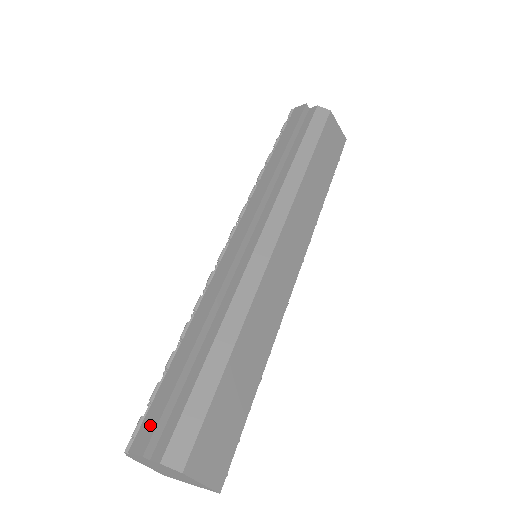
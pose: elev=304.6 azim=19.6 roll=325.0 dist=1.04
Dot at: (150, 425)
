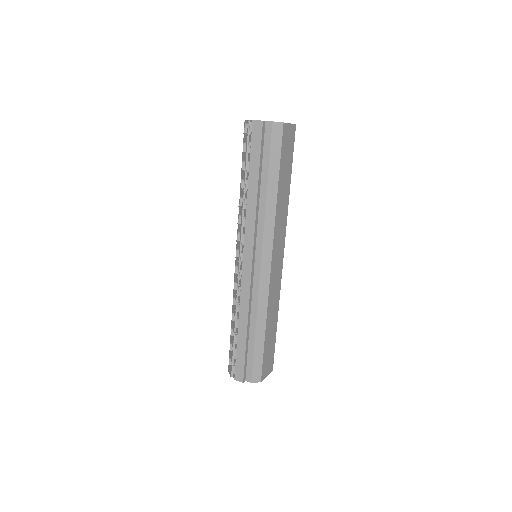
Dot at: (240, 370)
